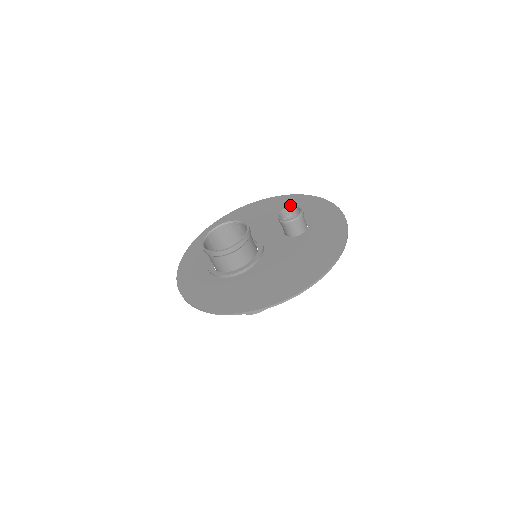
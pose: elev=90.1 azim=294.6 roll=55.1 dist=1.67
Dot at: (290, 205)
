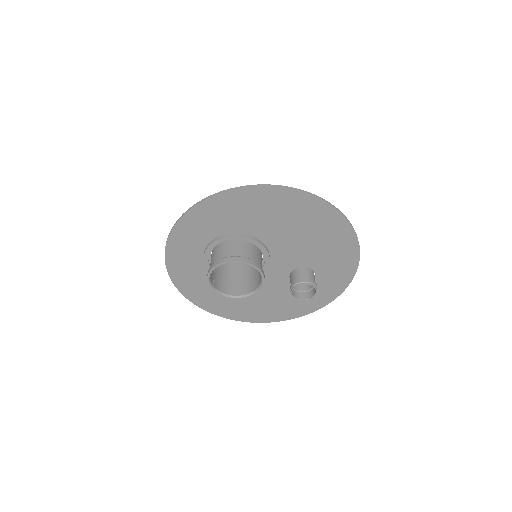
Dot at: (335, 246)
